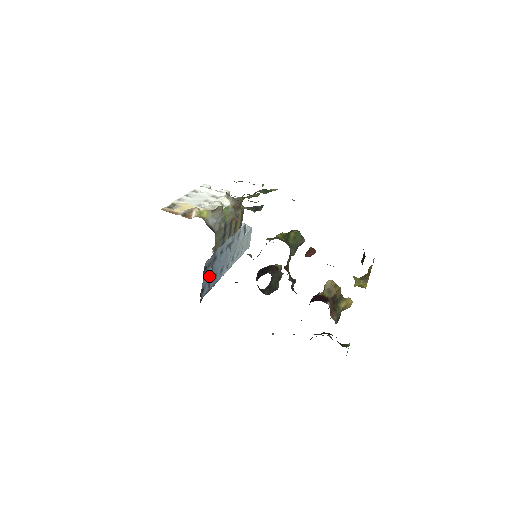
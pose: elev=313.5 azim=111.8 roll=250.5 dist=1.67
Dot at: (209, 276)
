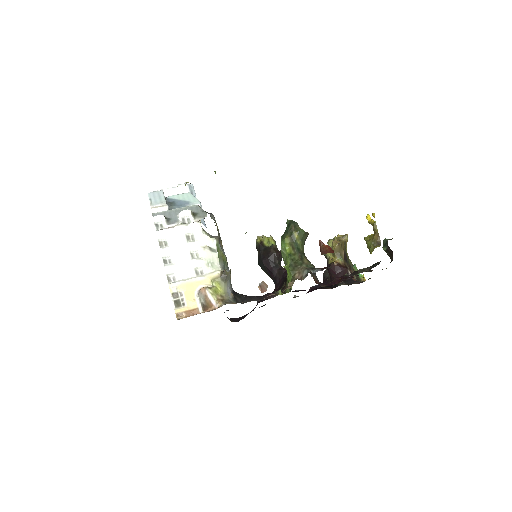
Dot at: occluded
